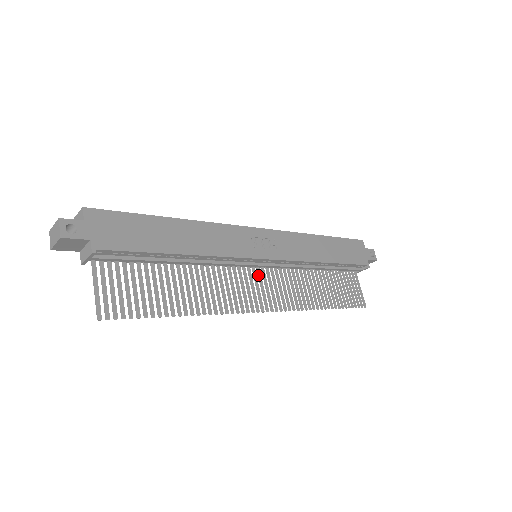
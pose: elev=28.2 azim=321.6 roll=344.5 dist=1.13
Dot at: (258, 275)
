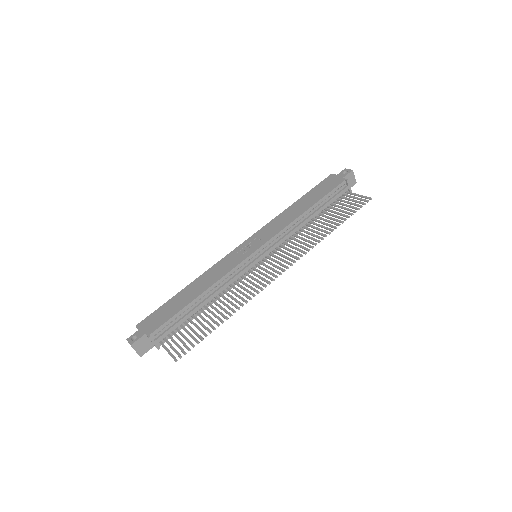
Dot at: (266, 262)
